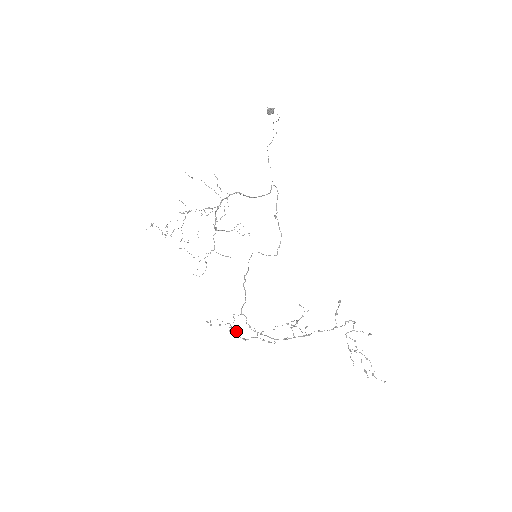
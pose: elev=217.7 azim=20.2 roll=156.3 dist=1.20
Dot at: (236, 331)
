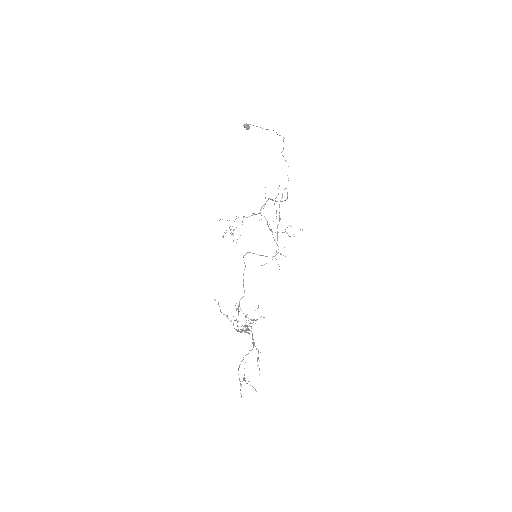
Dot at: (251, 319)
